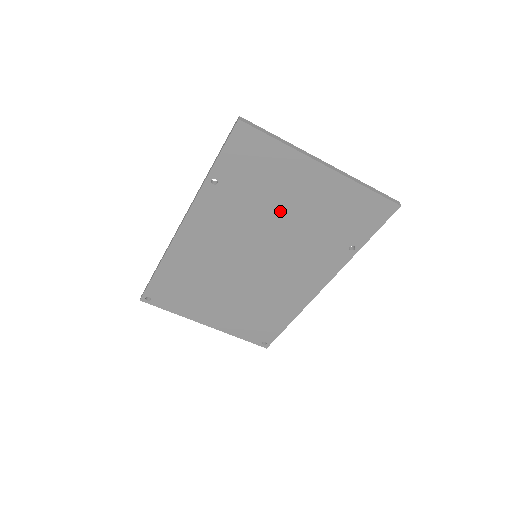
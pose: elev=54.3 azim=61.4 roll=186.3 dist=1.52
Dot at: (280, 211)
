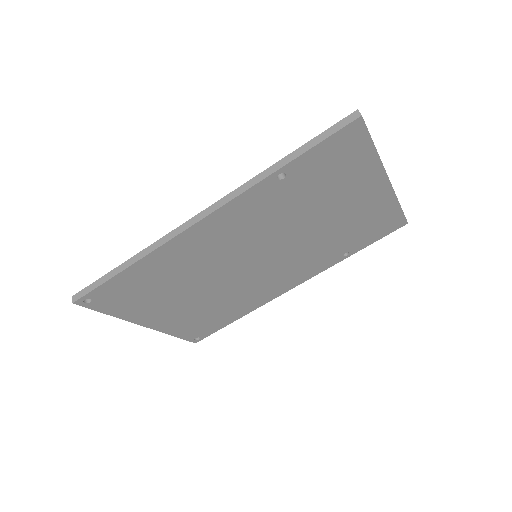
Dot at: (318, 216)
